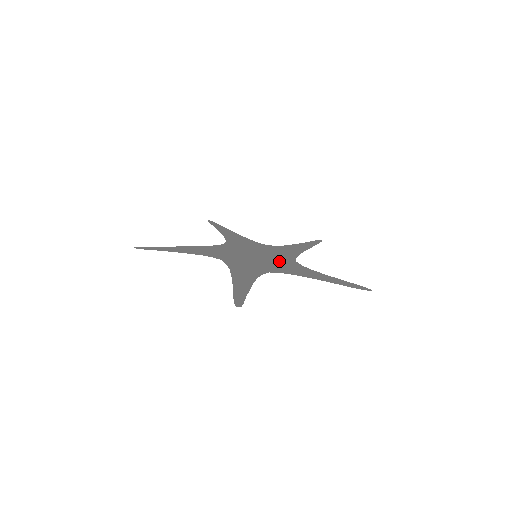
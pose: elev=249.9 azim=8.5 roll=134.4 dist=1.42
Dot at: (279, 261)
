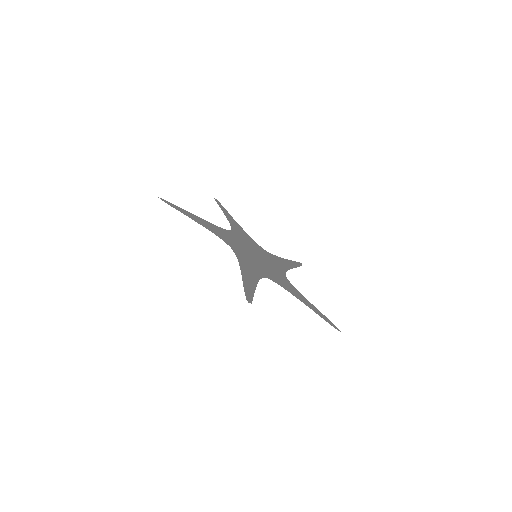
Dot at: (274, 270)
